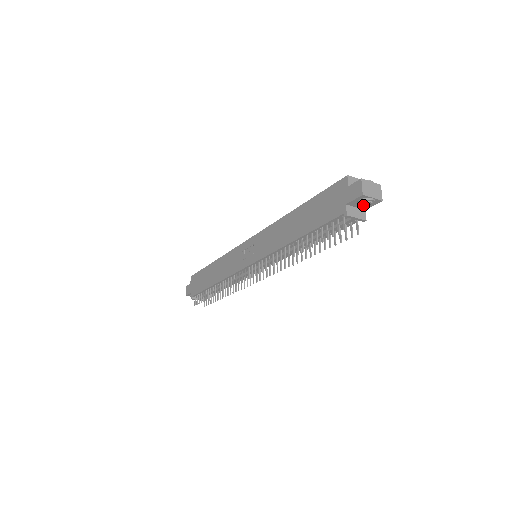
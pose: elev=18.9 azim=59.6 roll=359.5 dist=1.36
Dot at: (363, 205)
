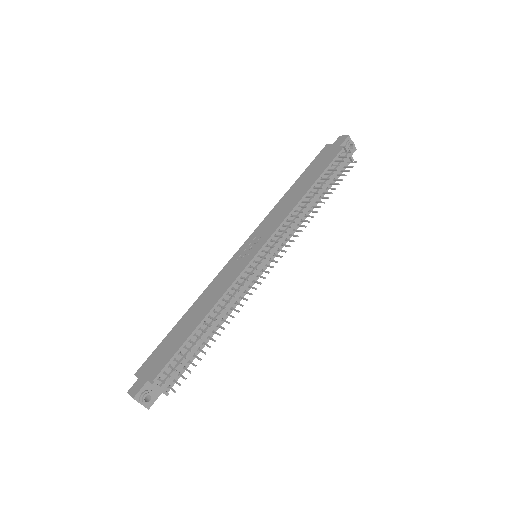
Dot at: (349, 148)
